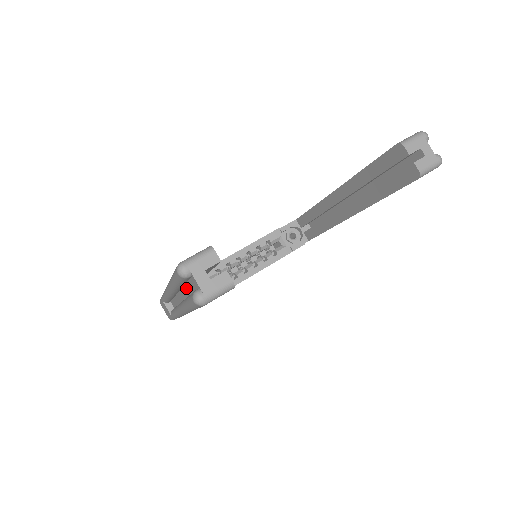
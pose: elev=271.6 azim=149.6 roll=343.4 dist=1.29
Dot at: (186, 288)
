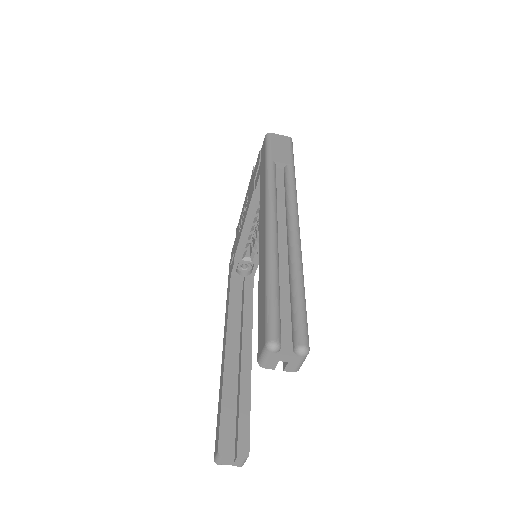
Dot at: occluded
